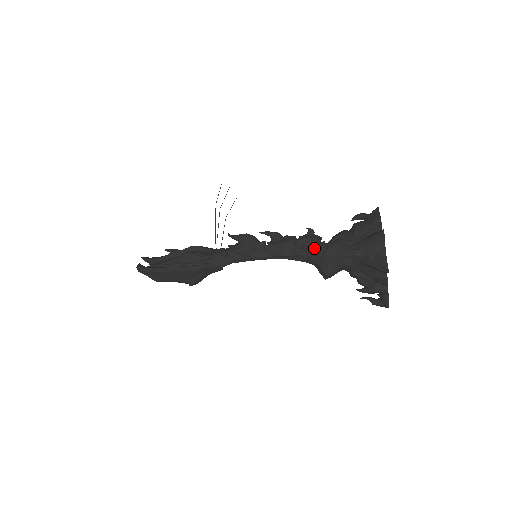
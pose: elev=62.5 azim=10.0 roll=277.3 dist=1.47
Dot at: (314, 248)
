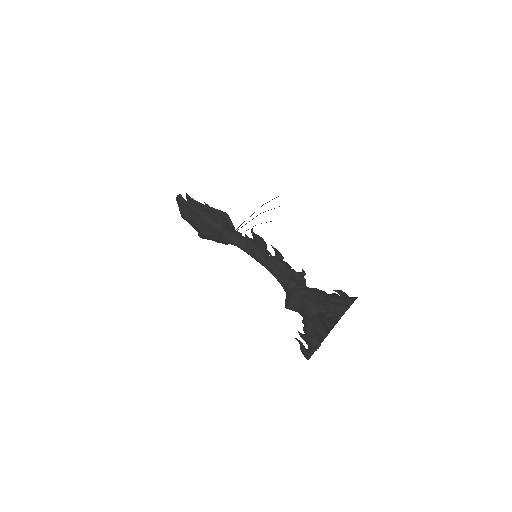
Dot at: (297, 282)
